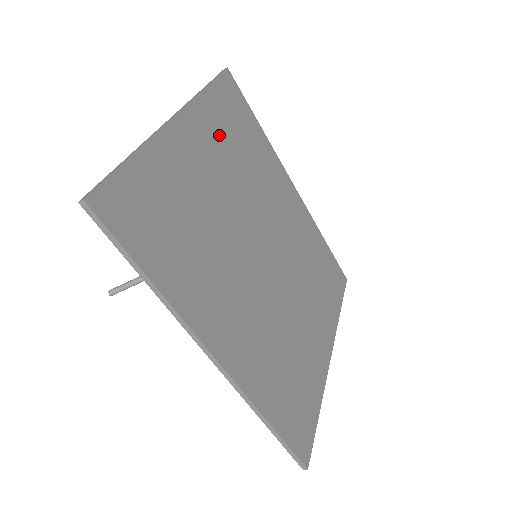
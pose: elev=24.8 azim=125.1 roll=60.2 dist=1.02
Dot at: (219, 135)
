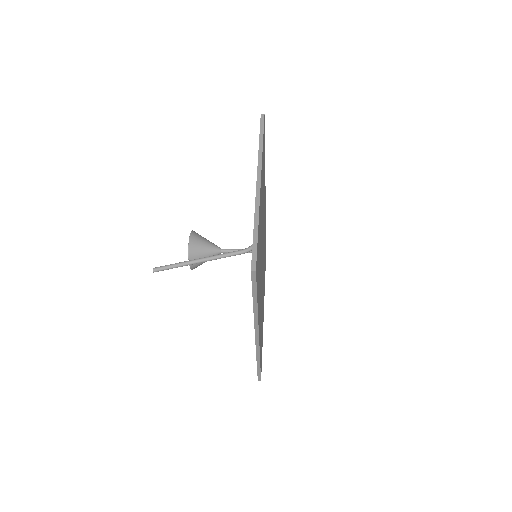
Dot at: occluded
